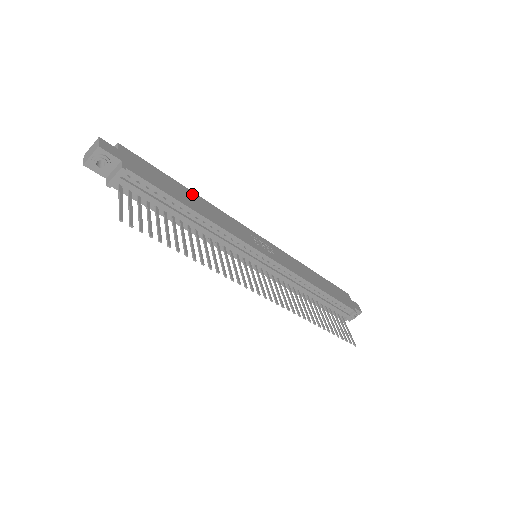
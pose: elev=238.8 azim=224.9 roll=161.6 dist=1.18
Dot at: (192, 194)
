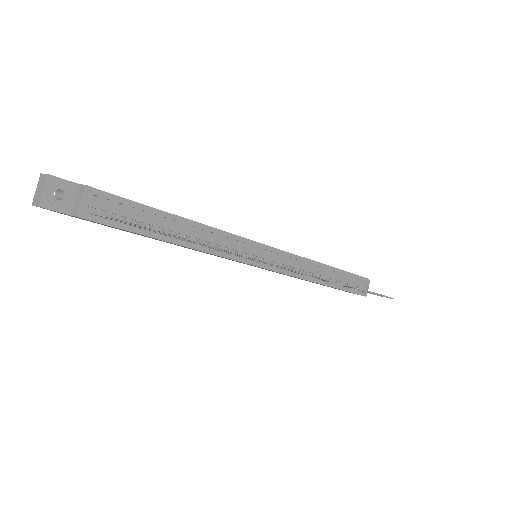
Dot at: occluded
